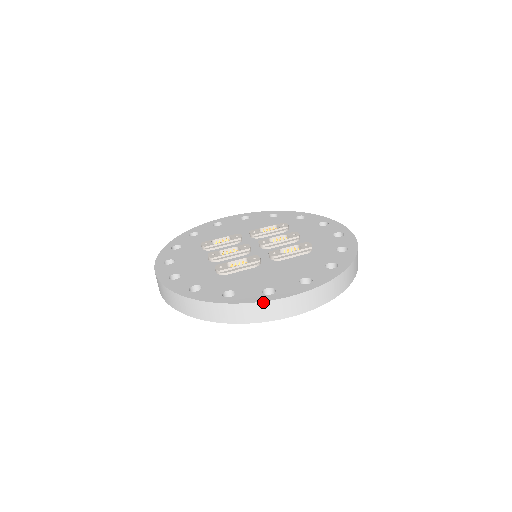
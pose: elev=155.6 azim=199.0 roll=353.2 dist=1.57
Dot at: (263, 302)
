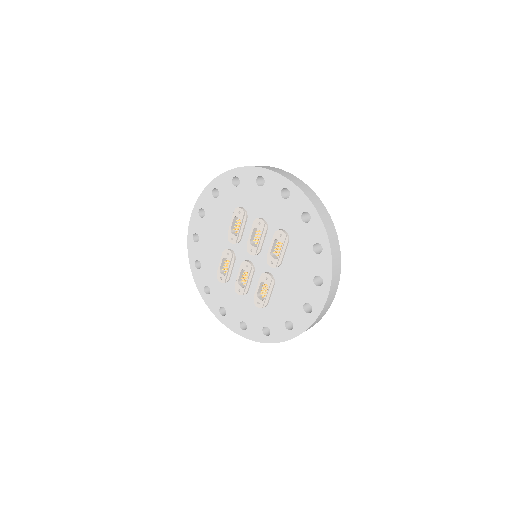
Dot at: (314, 322)
